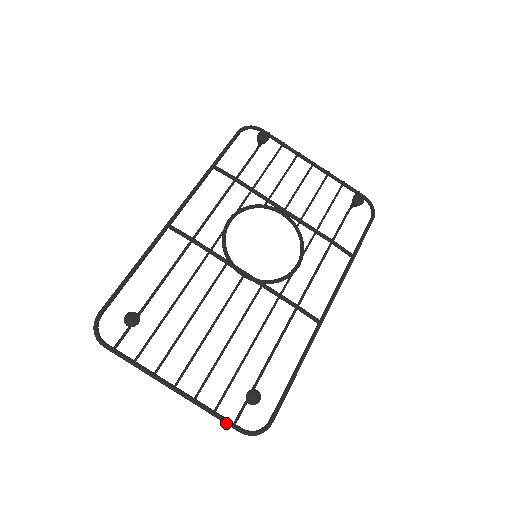
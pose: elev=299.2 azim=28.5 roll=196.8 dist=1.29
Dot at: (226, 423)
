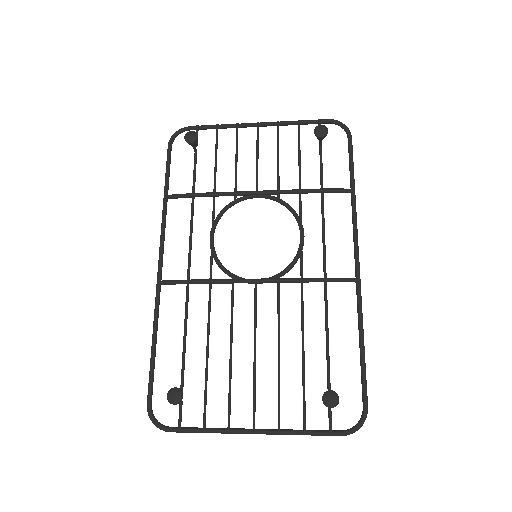
Dot at: (322, 435)
